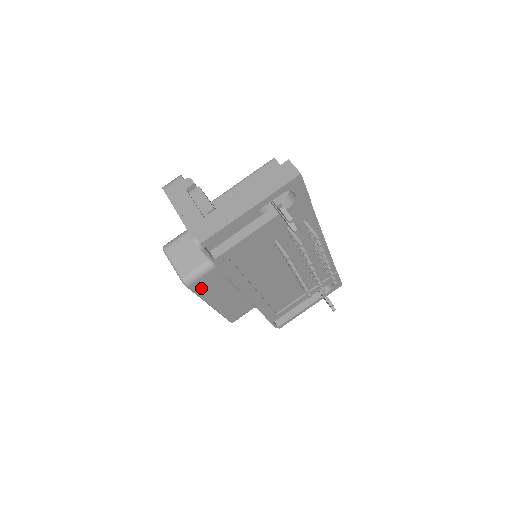
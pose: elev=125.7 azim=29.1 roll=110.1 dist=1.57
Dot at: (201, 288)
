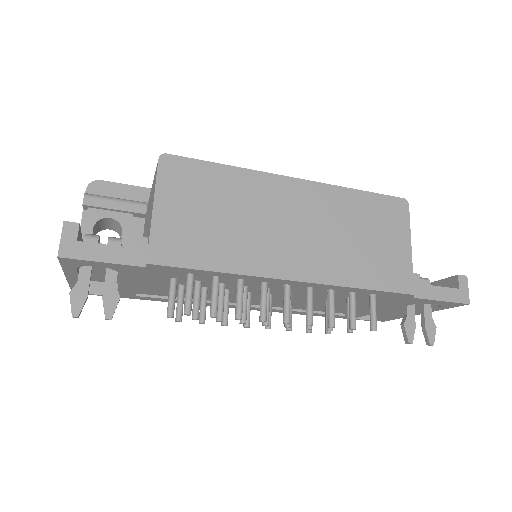
Dot at: occluded
